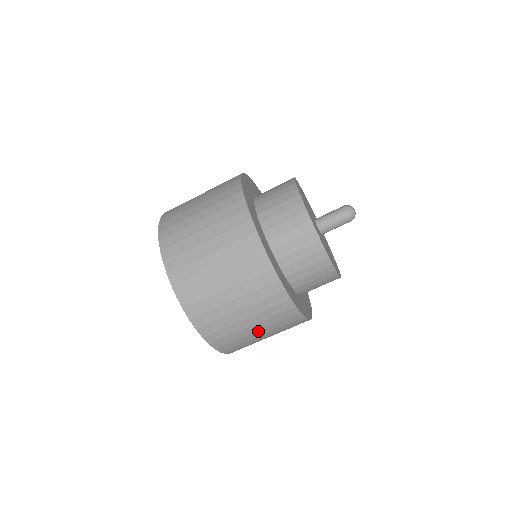
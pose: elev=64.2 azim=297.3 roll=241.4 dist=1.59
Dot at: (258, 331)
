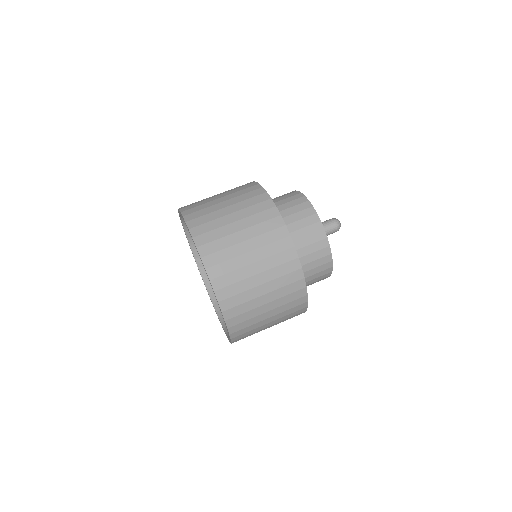
Dot at: (262, 286)
